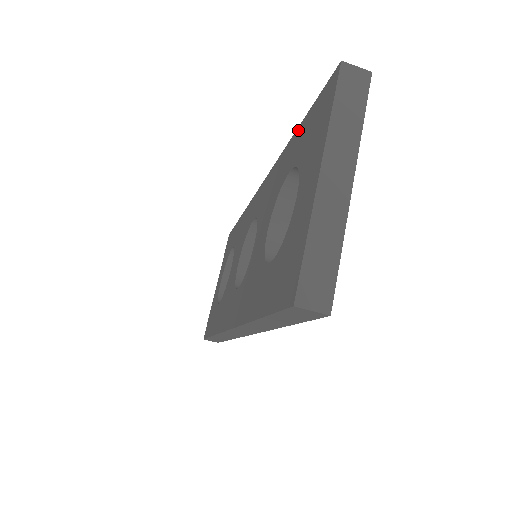
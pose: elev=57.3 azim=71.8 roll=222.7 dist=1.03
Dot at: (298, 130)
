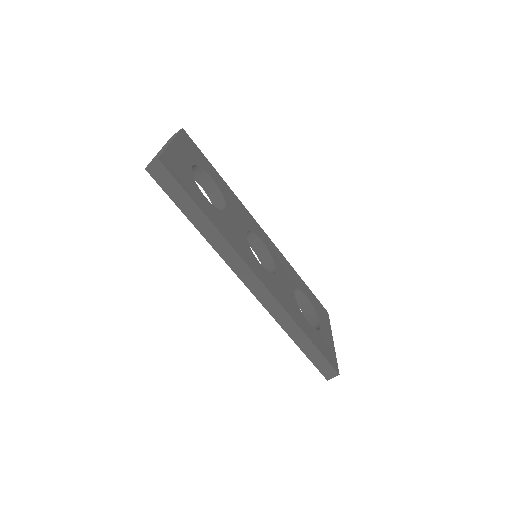
Dot at: occluded
